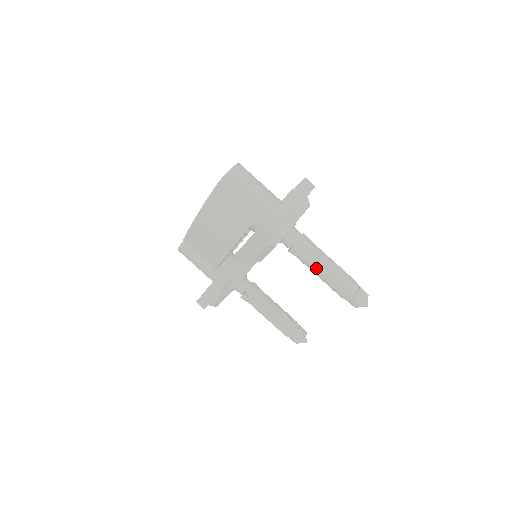
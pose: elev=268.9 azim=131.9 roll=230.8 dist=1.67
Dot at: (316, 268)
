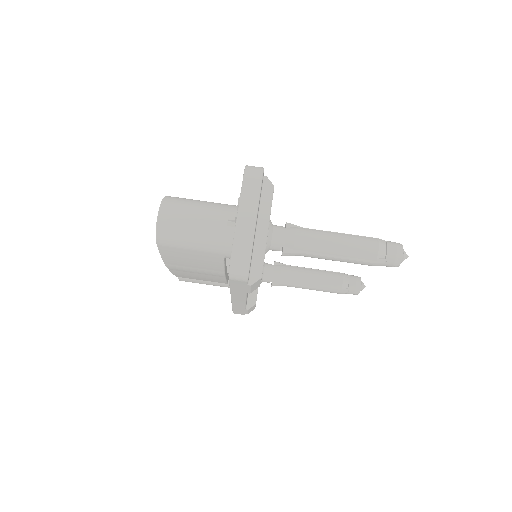
Dot at: (324, 257)
